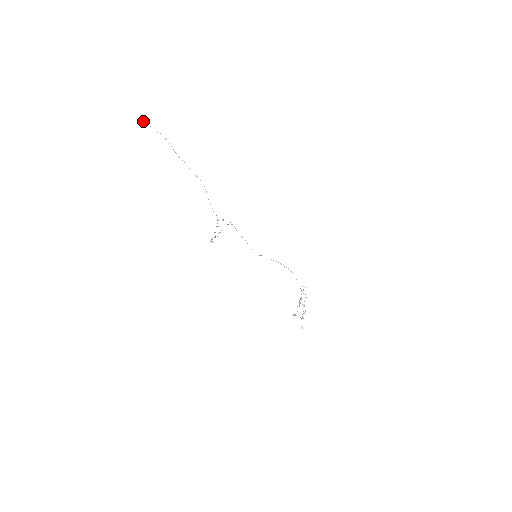
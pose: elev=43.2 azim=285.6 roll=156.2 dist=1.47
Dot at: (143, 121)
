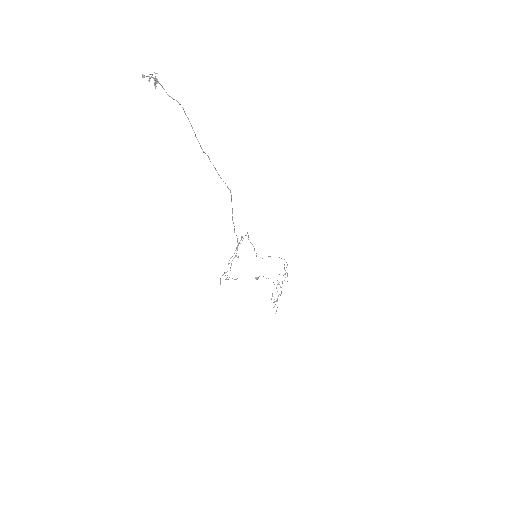
Dot at: (155, 86)
